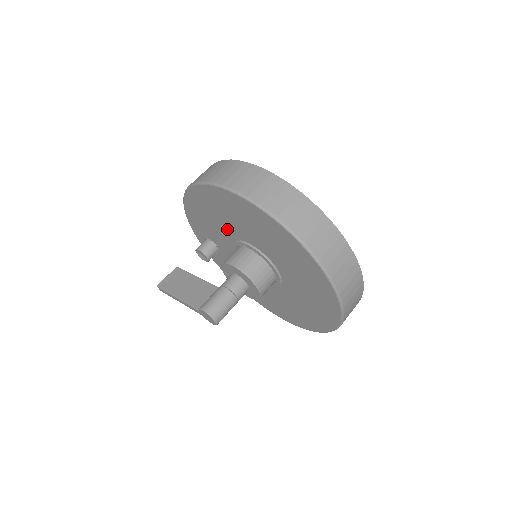
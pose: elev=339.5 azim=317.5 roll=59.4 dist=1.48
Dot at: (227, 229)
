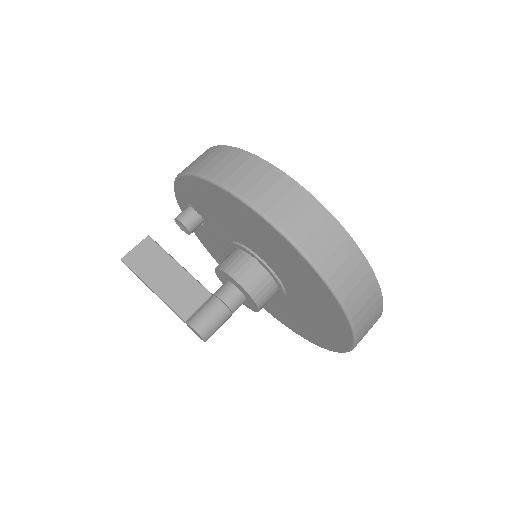
Dot at: (240, 235)
